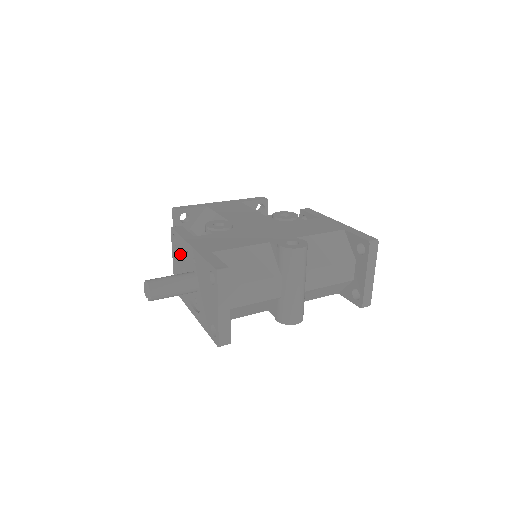
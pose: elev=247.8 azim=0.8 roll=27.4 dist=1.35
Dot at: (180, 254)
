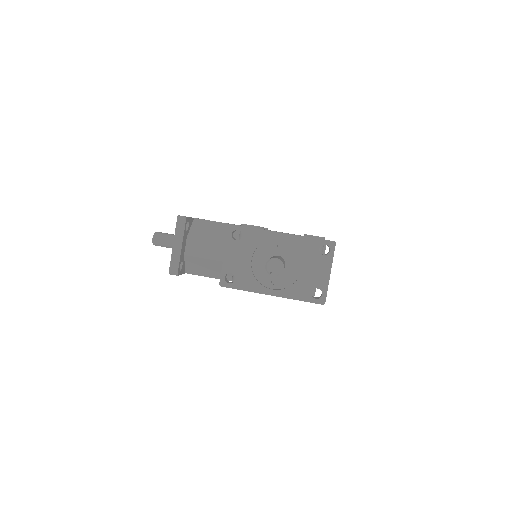
Dot at: (250, 245)
